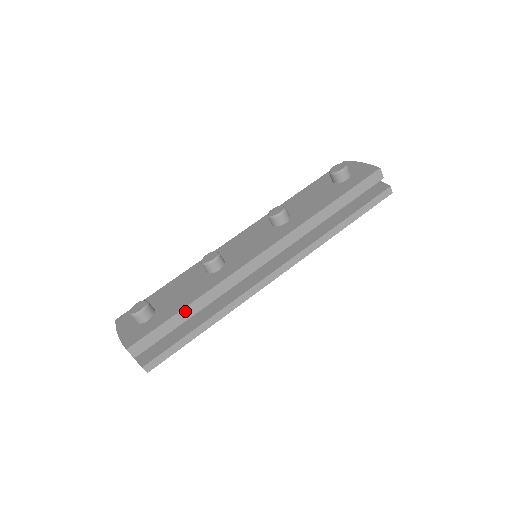
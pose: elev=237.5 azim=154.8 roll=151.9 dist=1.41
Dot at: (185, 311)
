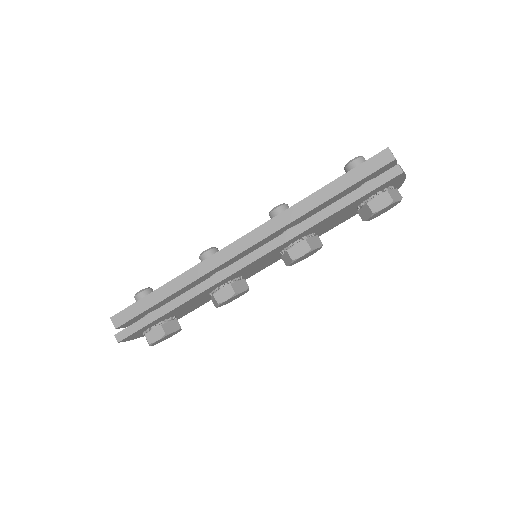
Dot at: (161, 290)
